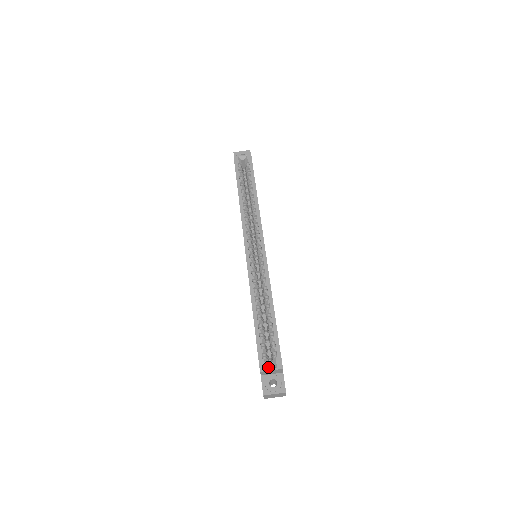
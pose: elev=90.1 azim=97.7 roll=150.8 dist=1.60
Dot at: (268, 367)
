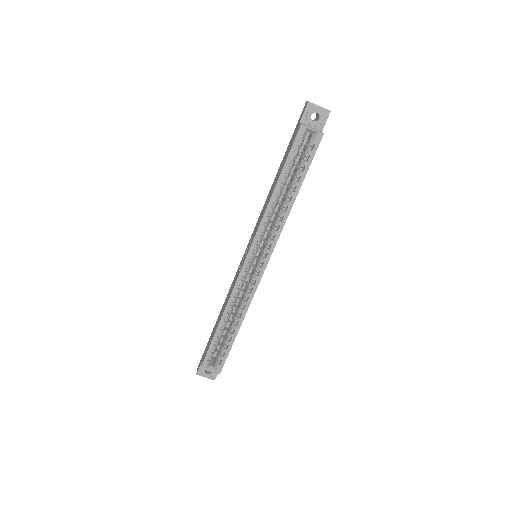
Dot at: (209, 367)
